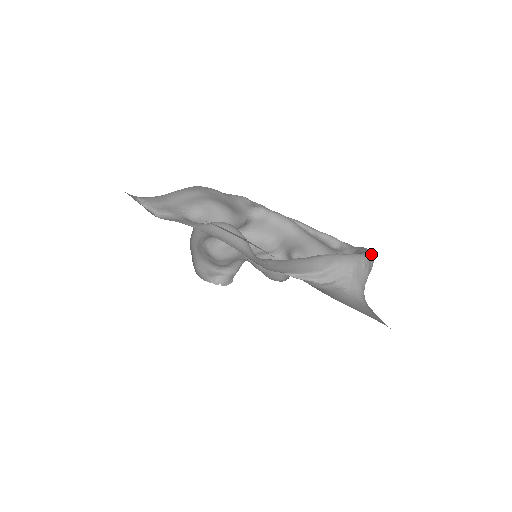
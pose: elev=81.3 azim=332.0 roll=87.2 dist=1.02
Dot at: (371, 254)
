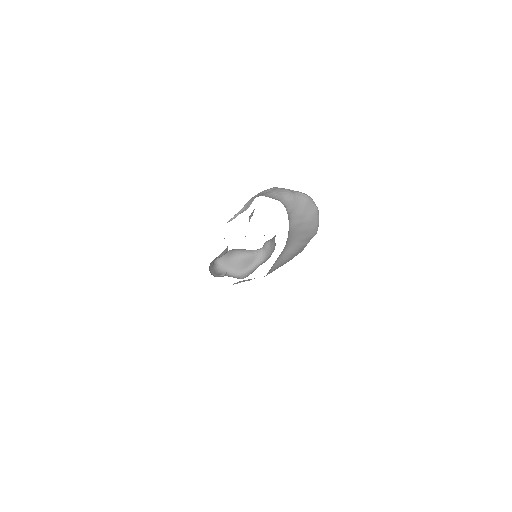
Dot at: (296, 191)
